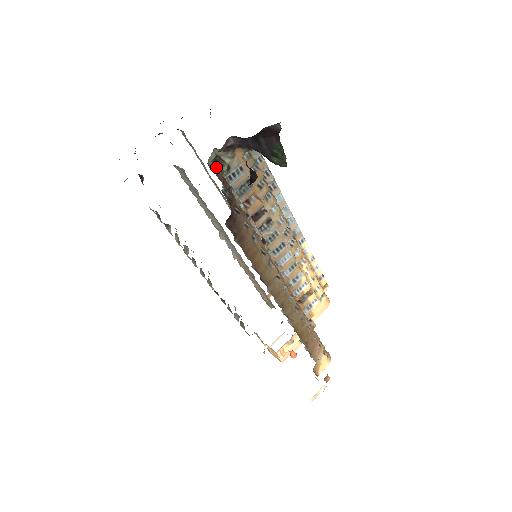
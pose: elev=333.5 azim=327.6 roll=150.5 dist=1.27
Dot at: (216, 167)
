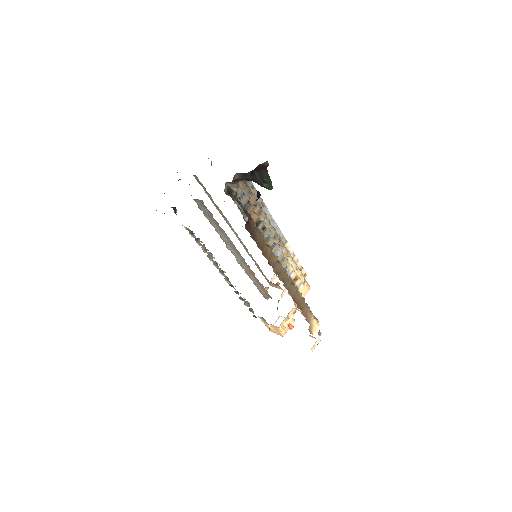
Dot at: (229, 194)
